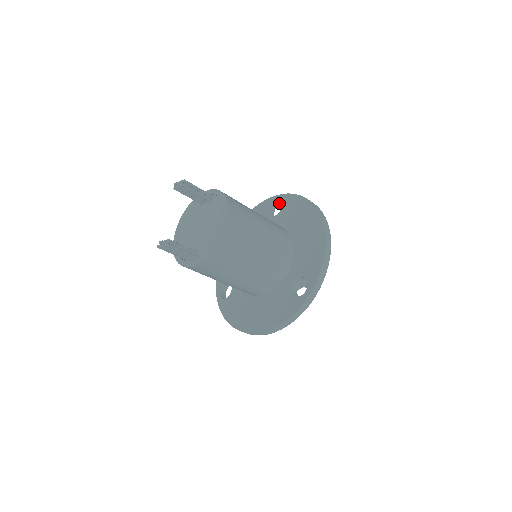
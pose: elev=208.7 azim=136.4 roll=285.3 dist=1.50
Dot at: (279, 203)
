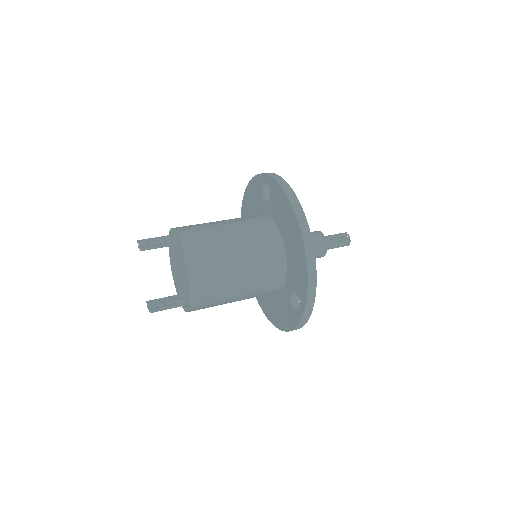
Dot at: occluded
